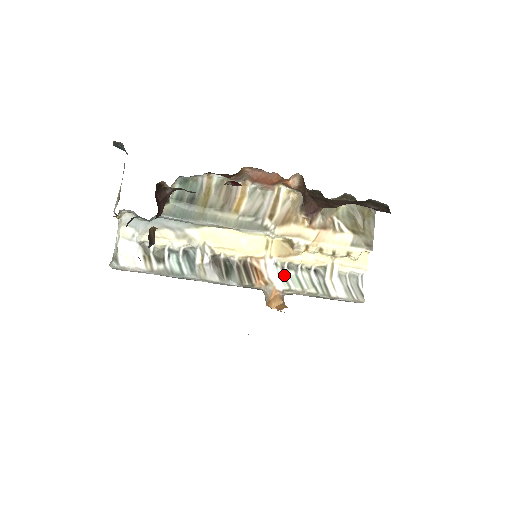
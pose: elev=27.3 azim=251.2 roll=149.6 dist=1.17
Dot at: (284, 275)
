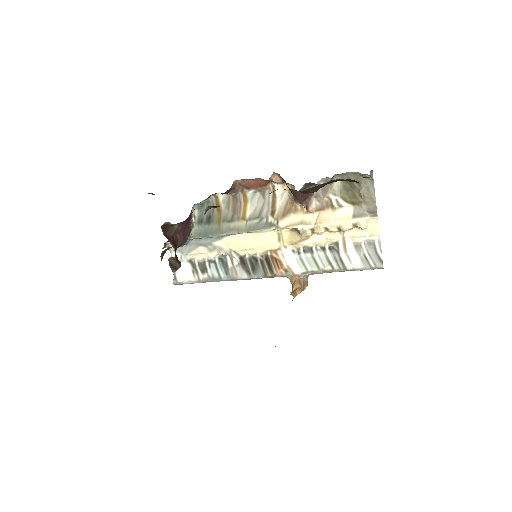
Dot at: (302, 259)
